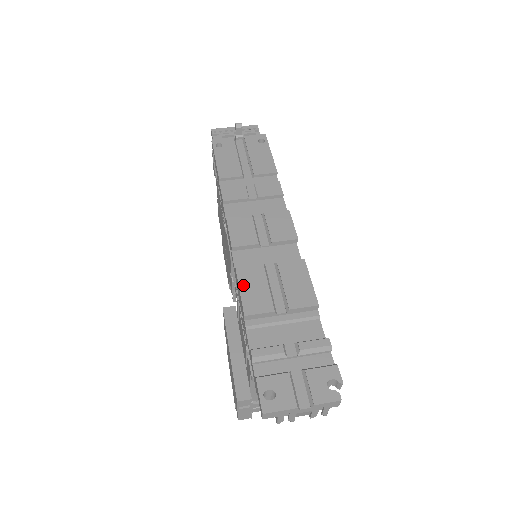
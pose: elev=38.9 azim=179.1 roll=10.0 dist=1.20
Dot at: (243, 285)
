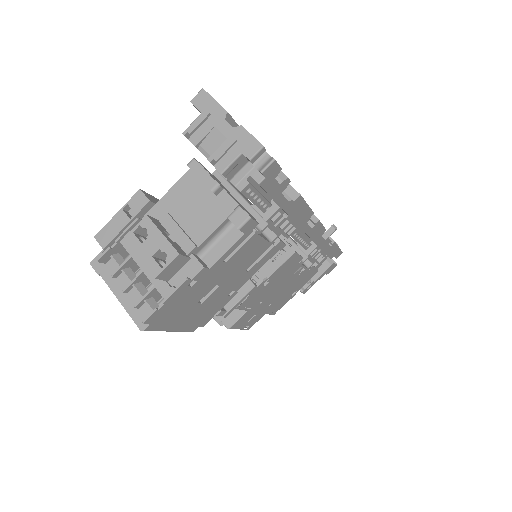
Dot at: occluded
